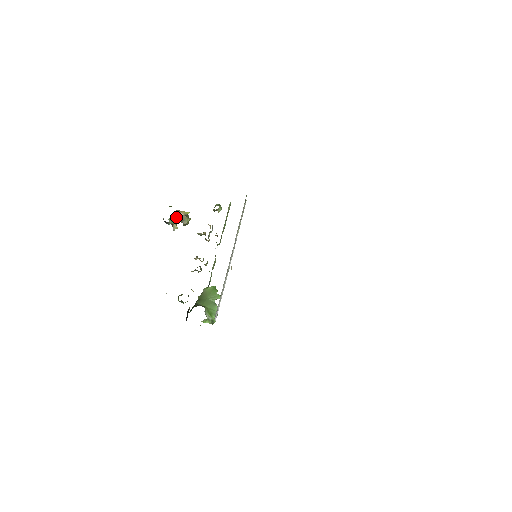
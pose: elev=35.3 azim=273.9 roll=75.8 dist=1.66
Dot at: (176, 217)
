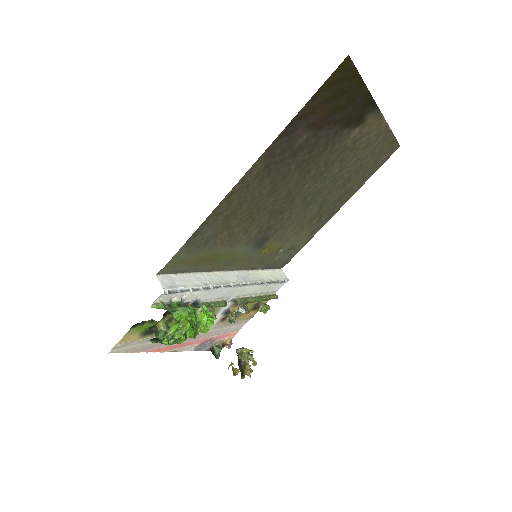
Dot at: (241, 368)
